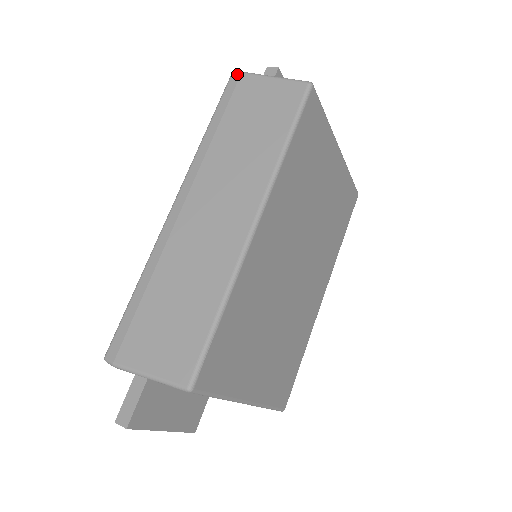
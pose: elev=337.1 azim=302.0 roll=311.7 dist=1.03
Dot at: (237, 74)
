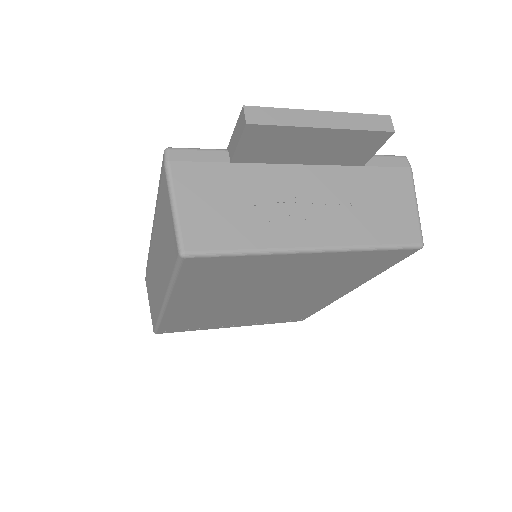
Dot at: (163, 159)
